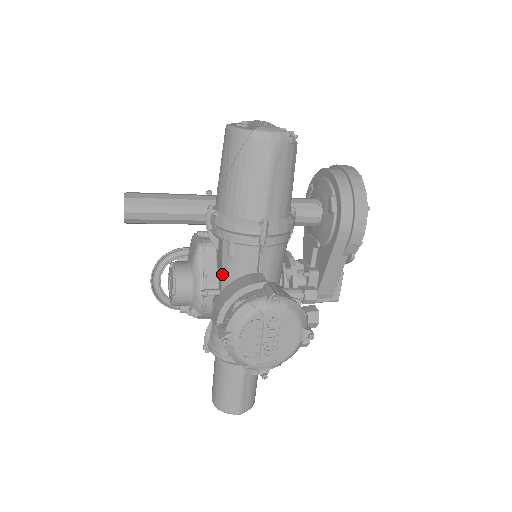
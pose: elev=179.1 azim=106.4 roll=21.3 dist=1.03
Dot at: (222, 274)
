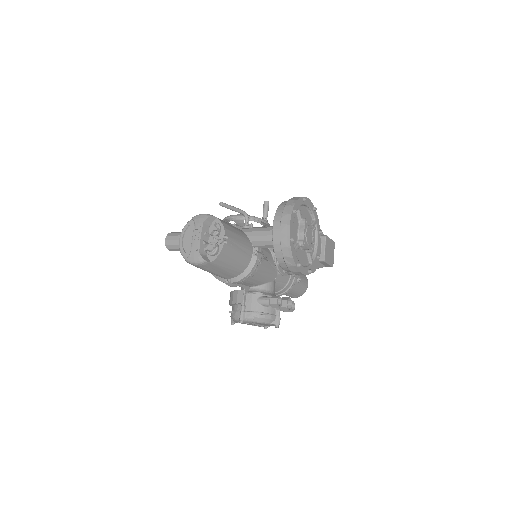
Dot at: occluded
